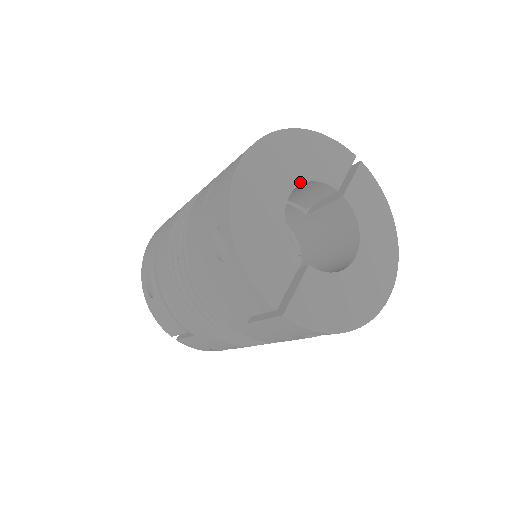
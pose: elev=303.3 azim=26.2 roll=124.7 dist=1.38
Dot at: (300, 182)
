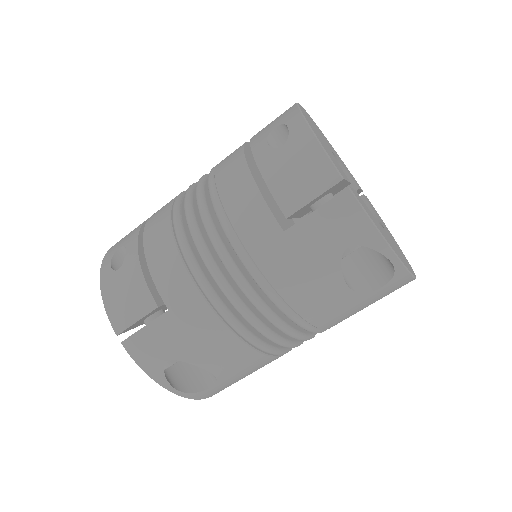
Dot at: (336, 156)
